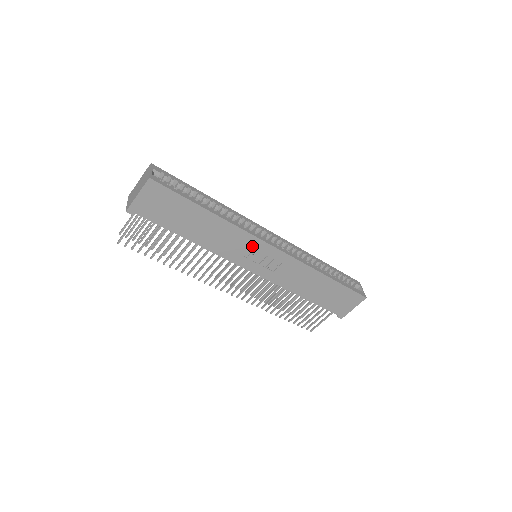
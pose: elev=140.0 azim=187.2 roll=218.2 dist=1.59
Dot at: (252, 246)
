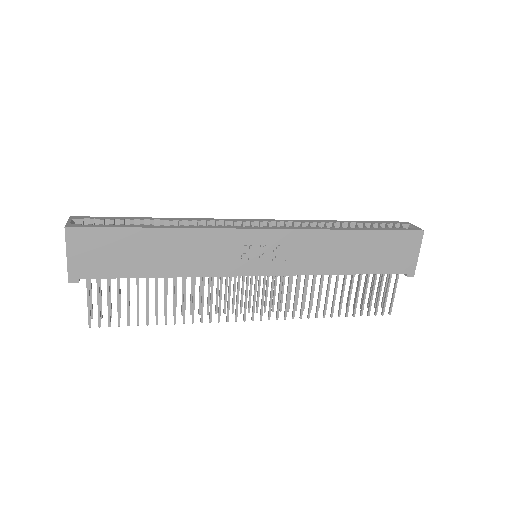
Dot at: (237, 243)
